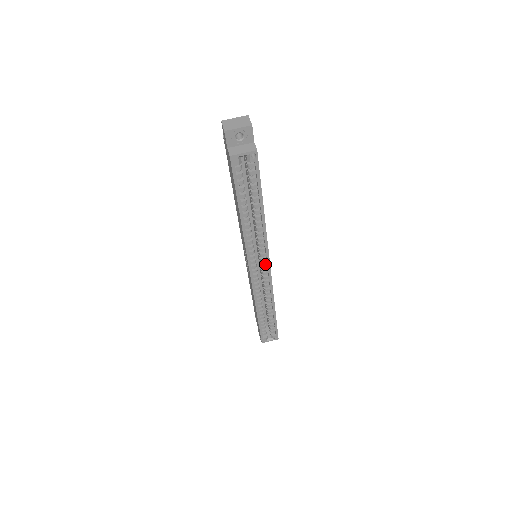
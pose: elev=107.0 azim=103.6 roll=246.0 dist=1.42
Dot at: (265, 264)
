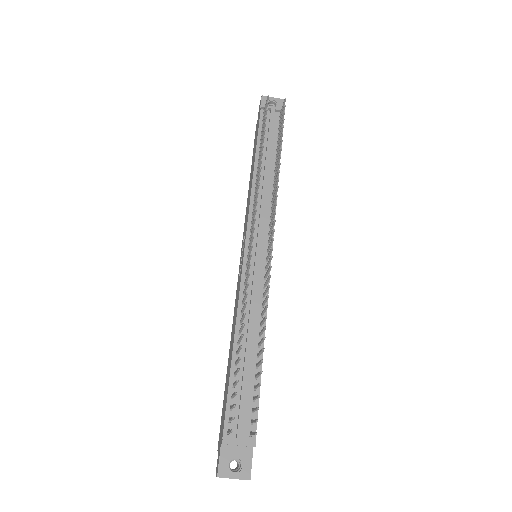
Dot at: occluded
